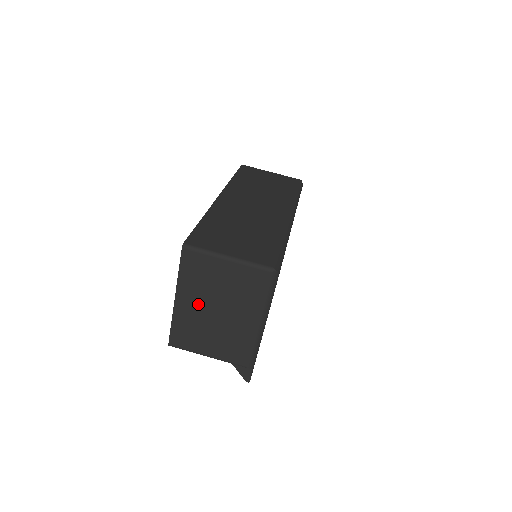
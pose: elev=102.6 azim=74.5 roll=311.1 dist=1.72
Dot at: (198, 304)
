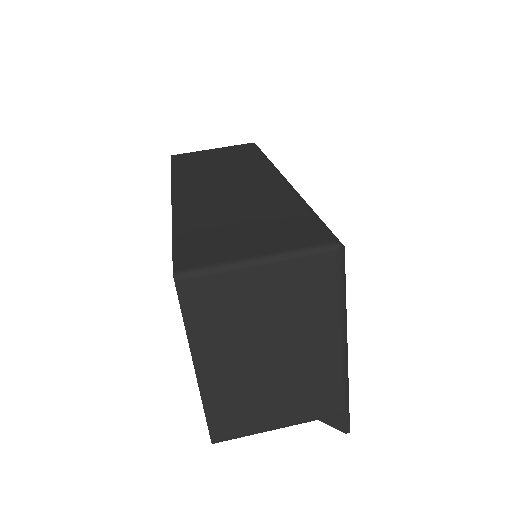
Dot at: (235, 359)
